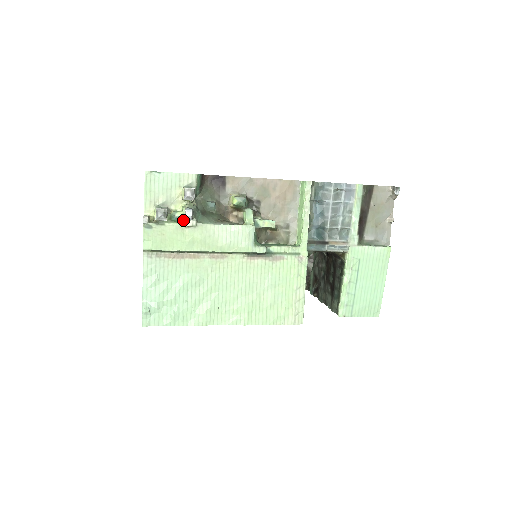
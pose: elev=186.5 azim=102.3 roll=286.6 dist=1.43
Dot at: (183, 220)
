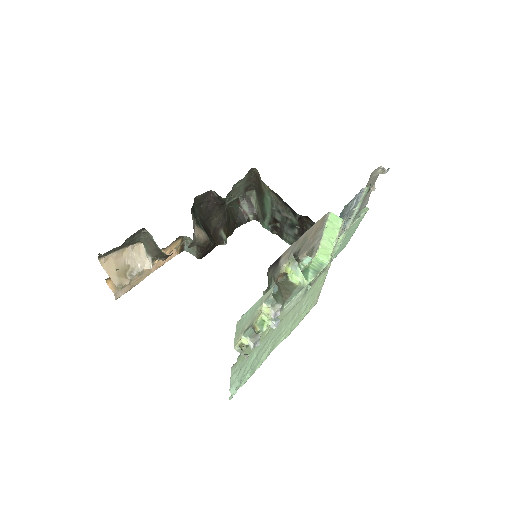
Dot at: (266, 327)
